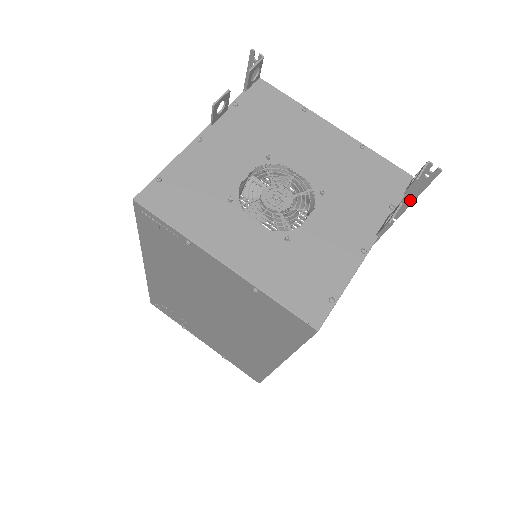
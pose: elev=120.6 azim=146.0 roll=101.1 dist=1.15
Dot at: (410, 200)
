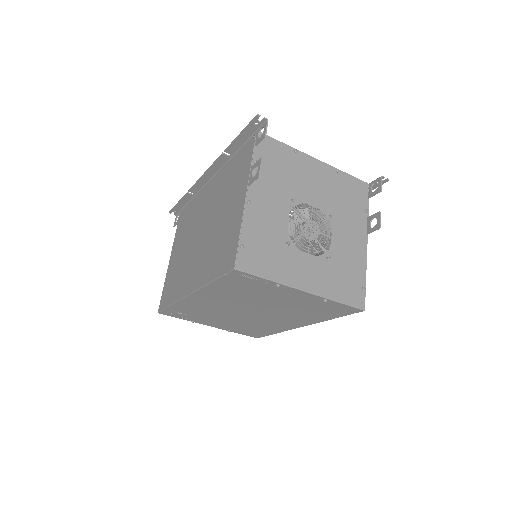
Dot at: occluded
